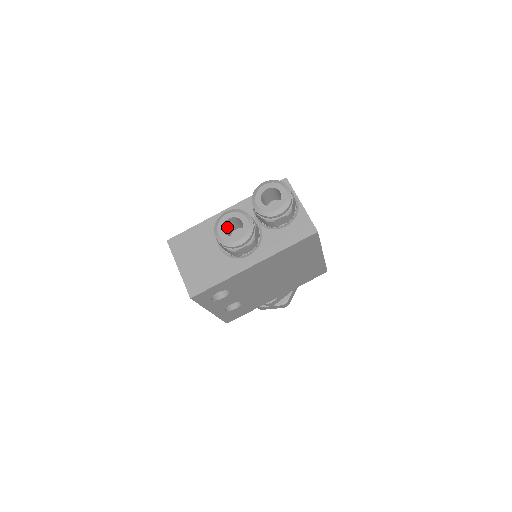
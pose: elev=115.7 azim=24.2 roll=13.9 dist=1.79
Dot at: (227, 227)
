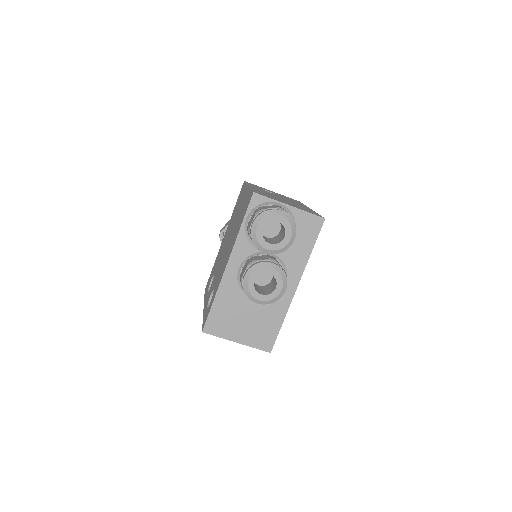
Dot at: occluded
